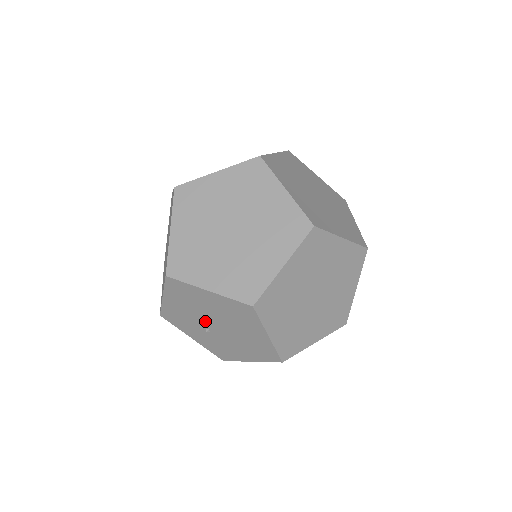
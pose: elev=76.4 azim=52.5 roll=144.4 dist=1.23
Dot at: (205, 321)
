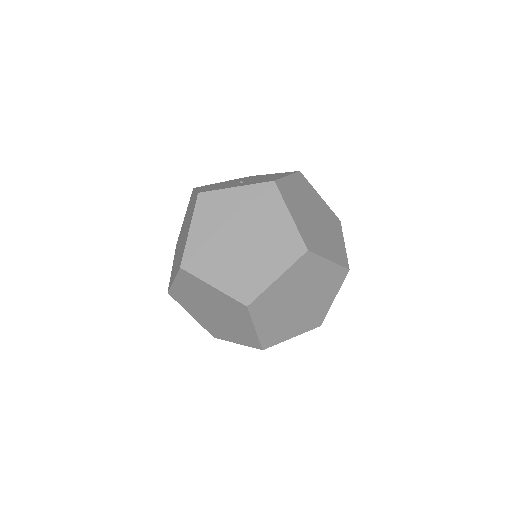
Dot at: occluded
